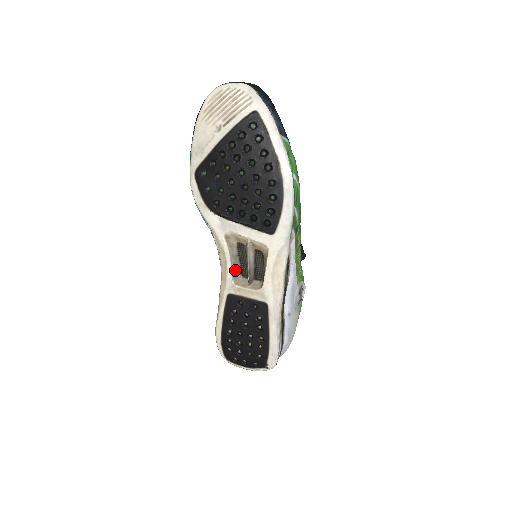
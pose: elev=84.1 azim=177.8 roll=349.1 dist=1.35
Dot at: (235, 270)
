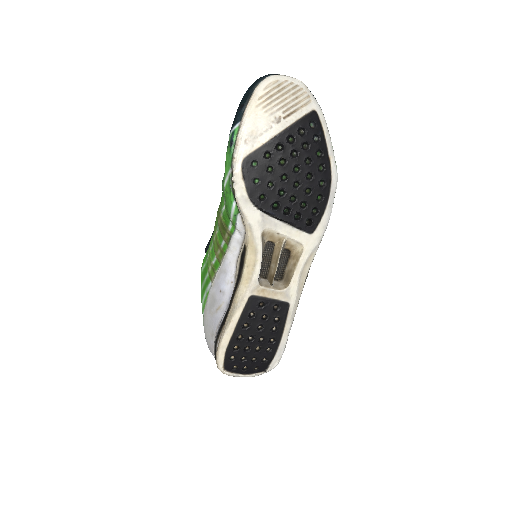
Dot at: occluded
